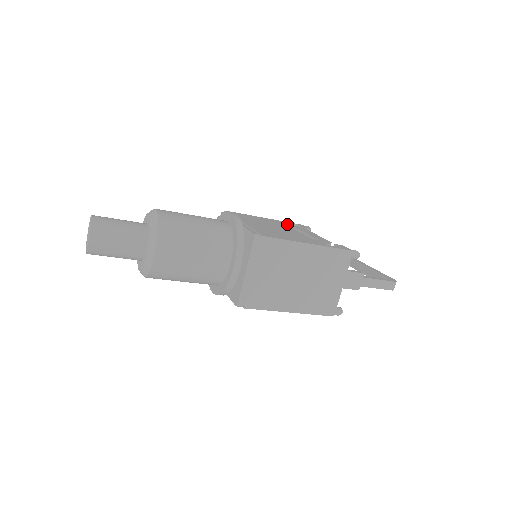
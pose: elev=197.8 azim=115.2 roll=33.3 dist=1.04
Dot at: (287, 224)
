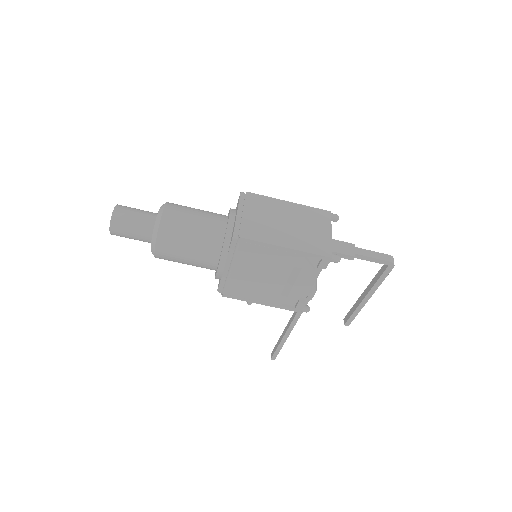
Dot at: occluded
